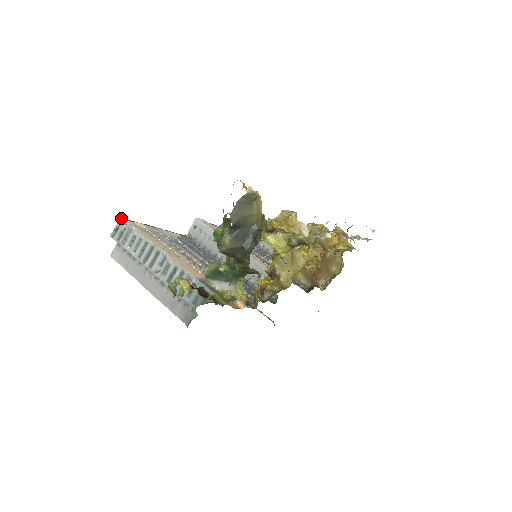
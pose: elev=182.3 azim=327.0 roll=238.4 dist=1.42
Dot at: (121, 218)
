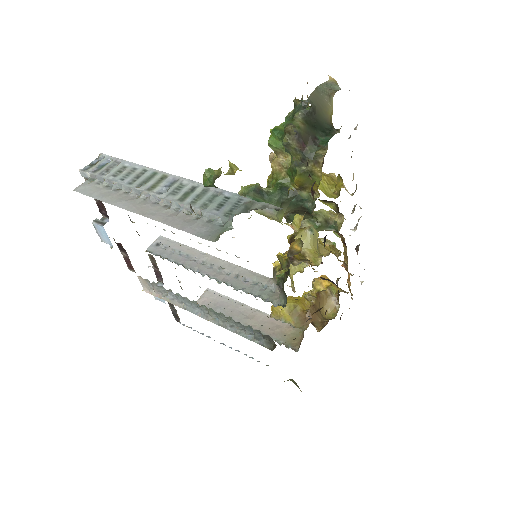
Dot at: (104, 154)
